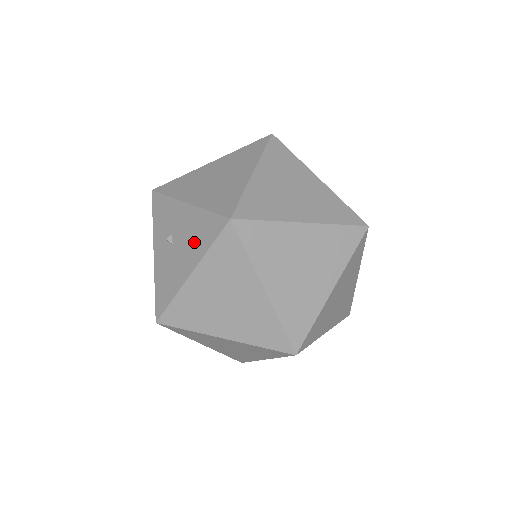
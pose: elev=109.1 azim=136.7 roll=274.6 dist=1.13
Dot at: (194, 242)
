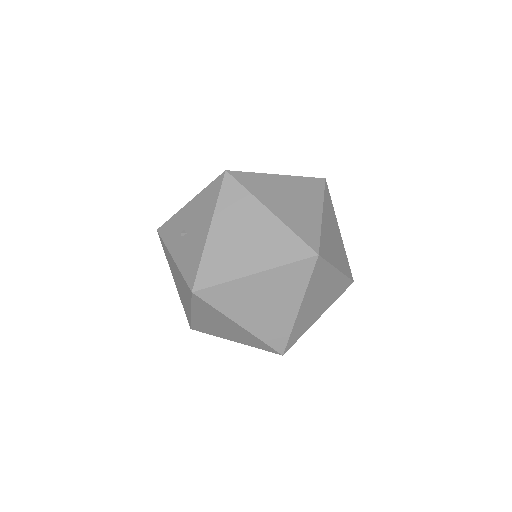
Dot at: (204, 211)
